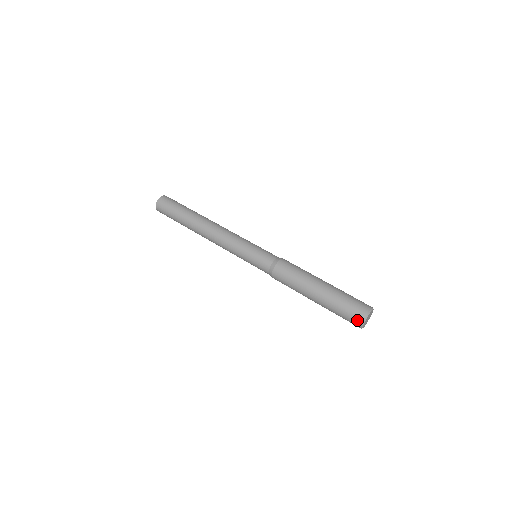
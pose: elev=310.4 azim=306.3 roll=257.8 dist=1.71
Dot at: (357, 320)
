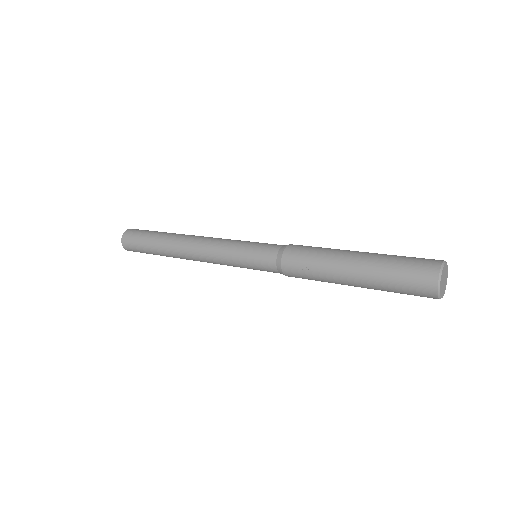
Dot at: (429, 270)
